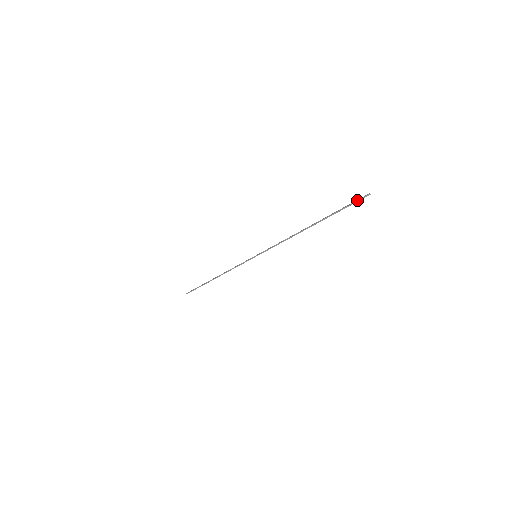
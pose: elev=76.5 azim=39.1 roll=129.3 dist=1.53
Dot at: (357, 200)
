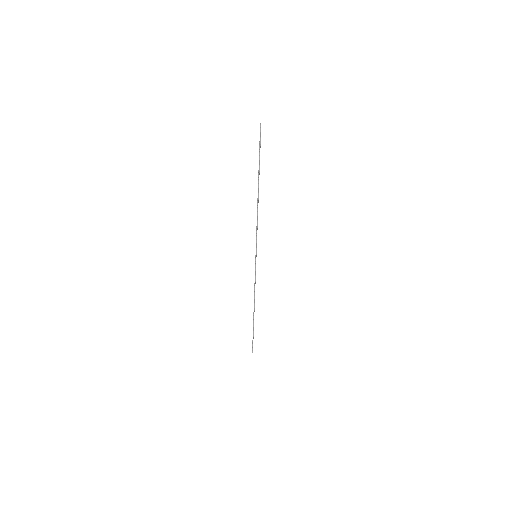
Dot at: occluded
